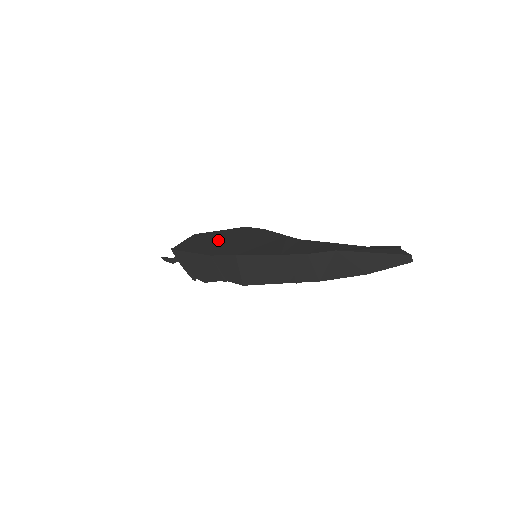
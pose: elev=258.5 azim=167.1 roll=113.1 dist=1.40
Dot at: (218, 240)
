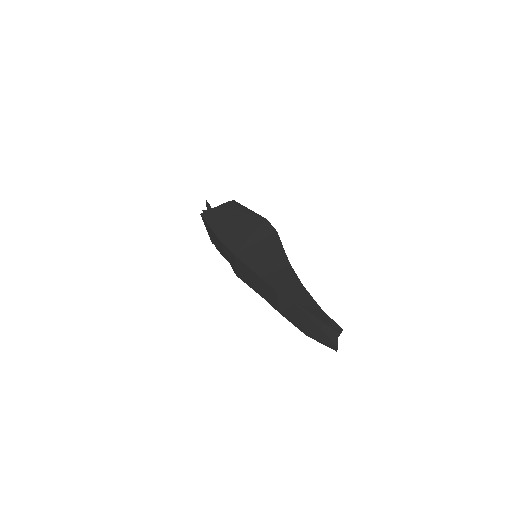
Dot at: (237, 224)
